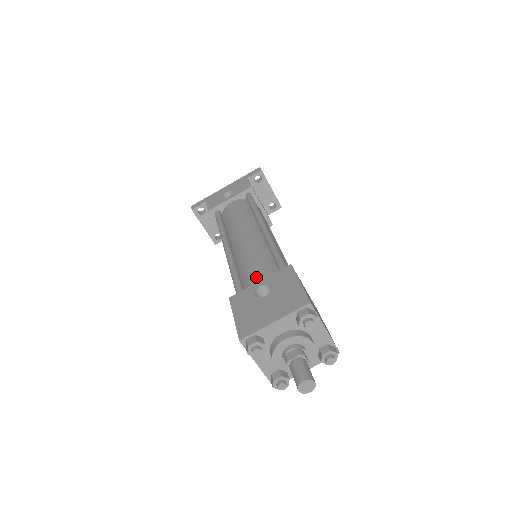
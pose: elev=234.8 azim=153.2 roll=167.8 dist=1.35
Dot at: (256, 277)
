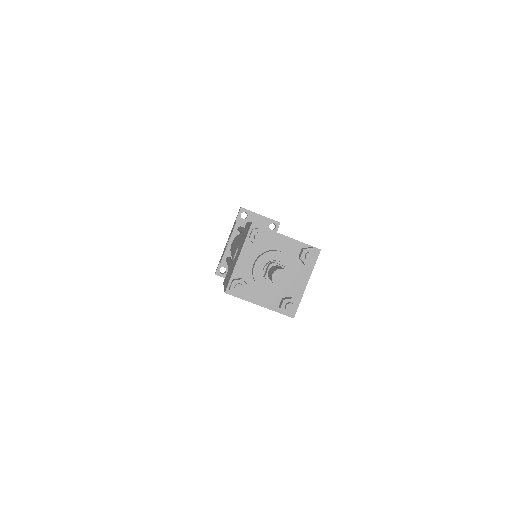
Dot at: occluded
